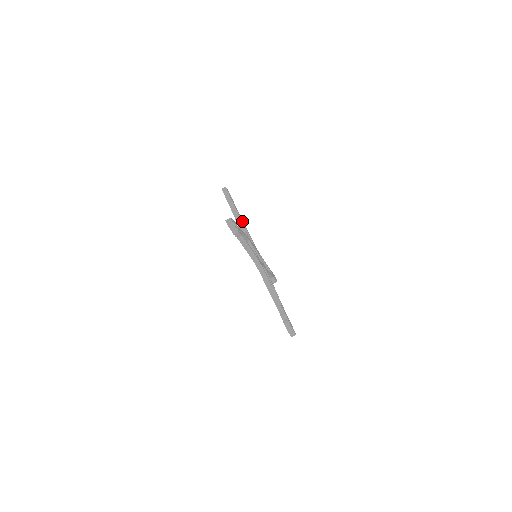
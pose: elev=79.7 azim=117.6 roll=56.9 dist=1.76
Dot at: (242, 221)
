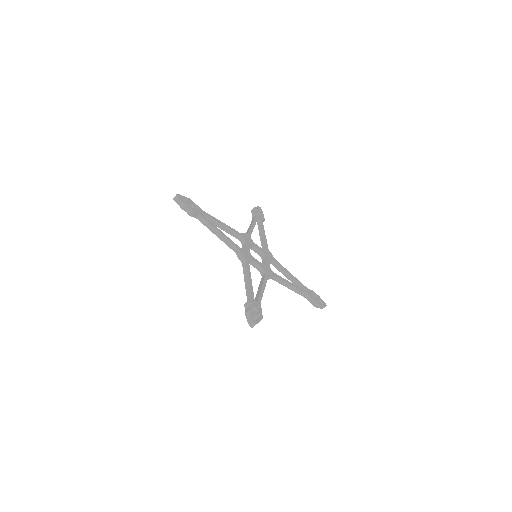
Dot at: (218, 223)
